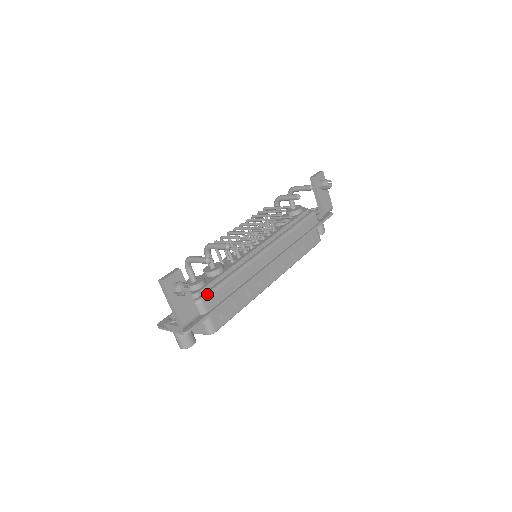
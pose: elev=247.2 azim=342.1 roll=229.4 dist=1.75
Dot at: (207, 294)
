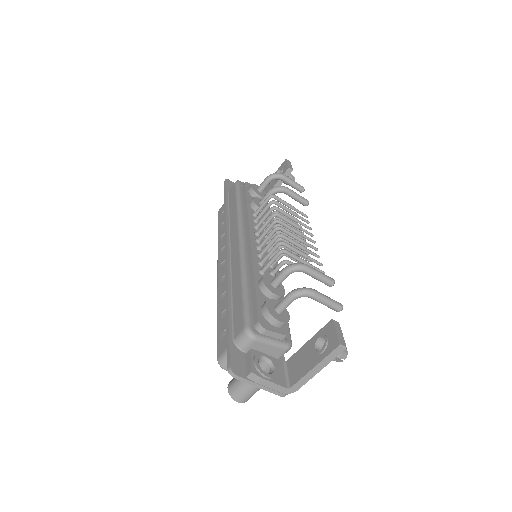
Dot at: occluded
